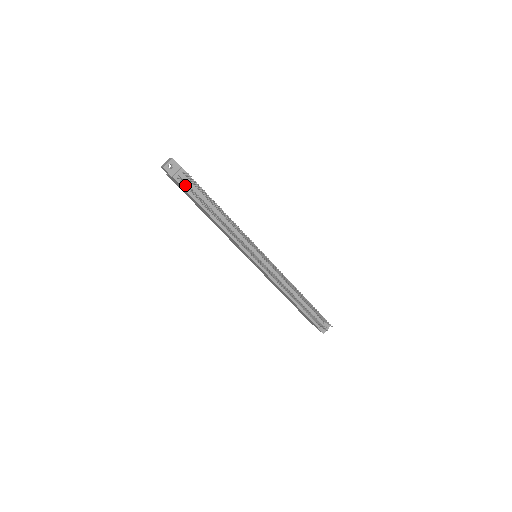
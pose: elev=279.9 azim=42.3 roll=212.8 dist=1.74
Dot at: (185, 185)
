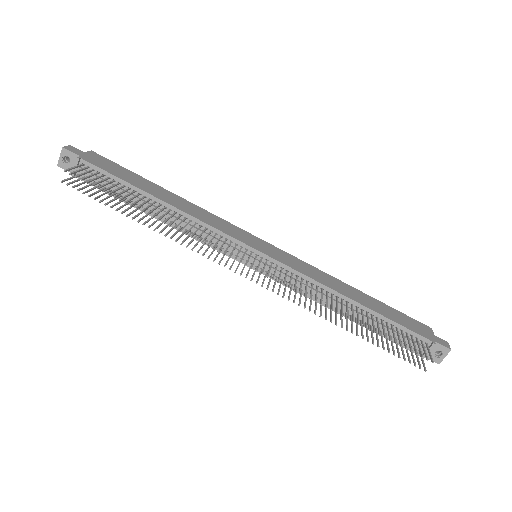
Dot at: (95, 181)
